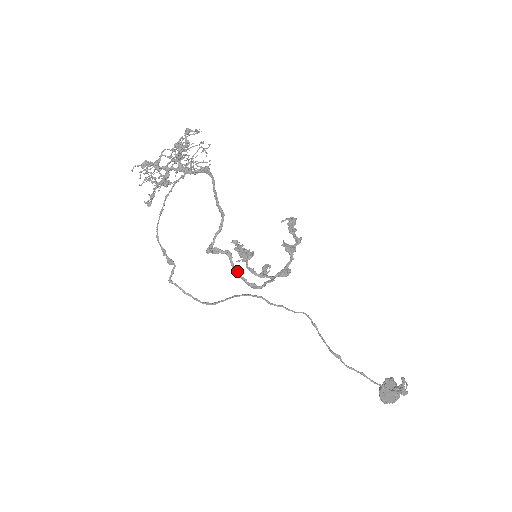
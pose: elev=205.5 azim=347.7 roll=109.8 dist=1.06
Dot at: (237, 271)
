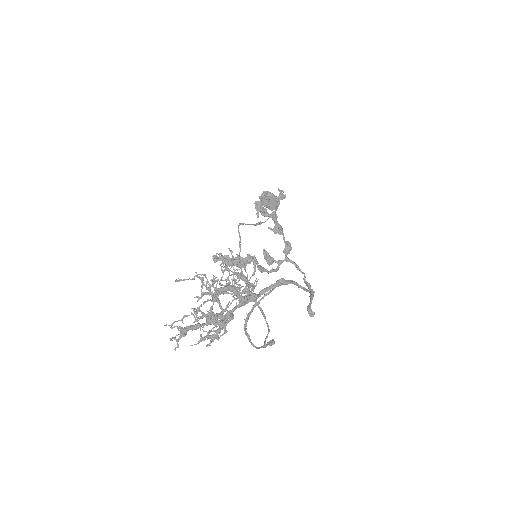
Dot at: occluded
